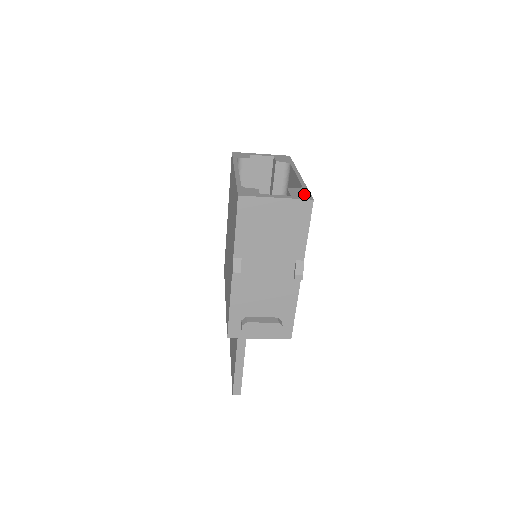
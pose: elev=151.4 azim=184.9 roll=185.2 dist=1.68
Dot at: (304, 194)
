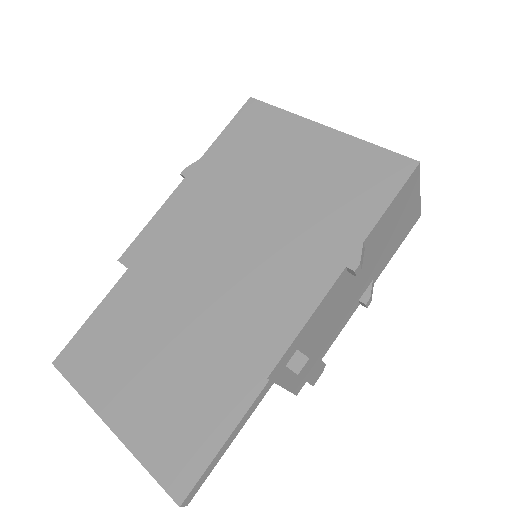
Dot at: occluded
